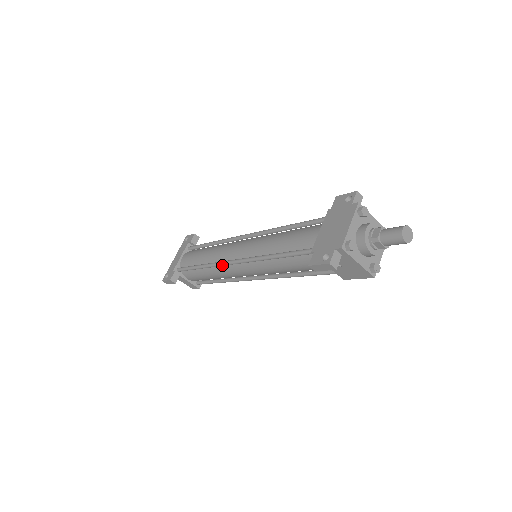
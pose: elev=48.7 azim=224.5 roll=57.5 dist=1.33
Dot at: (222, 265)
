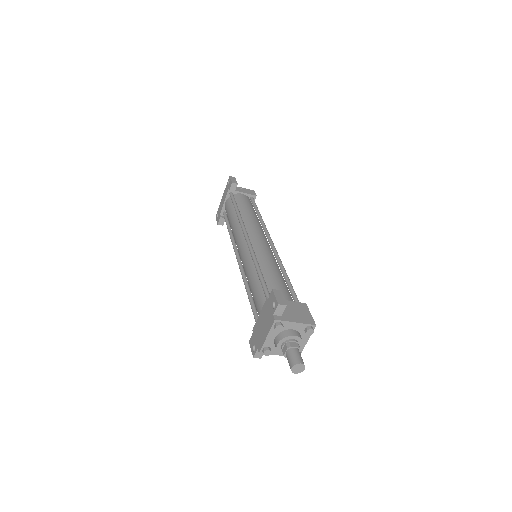
Dot at: (235, 252)
